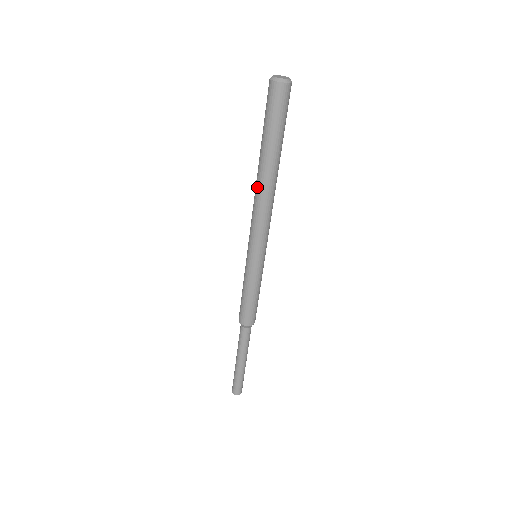
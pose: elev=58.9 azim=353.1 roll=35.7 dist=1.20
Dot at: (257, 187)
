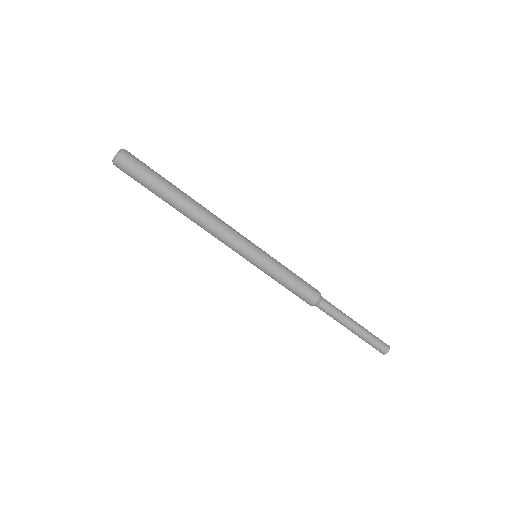
Dot at: (196, 218)
